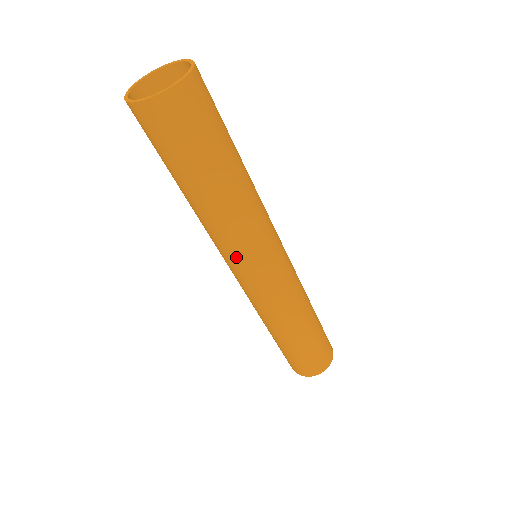
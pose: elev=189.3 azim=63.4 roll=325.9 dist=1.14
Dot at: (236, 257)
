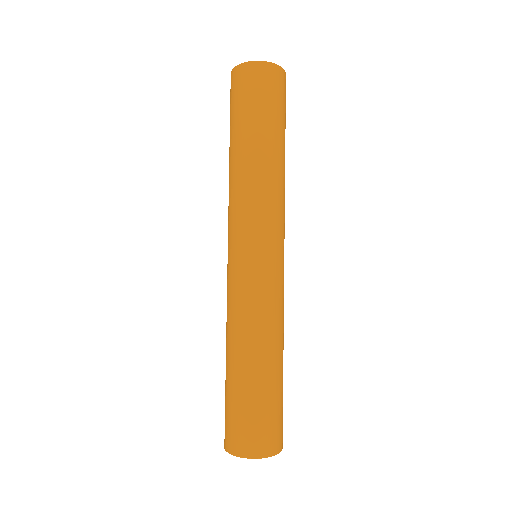
Dot at: (258, 223)
